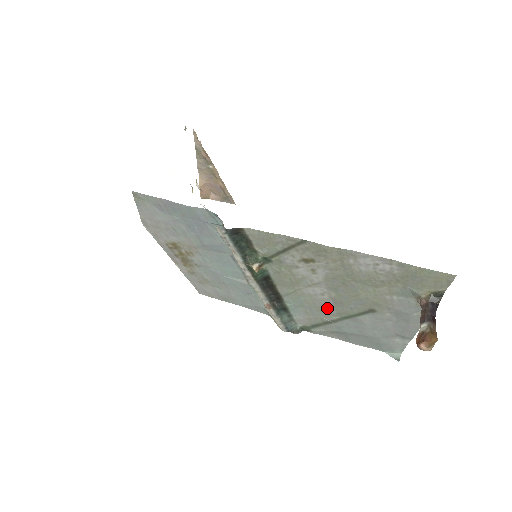
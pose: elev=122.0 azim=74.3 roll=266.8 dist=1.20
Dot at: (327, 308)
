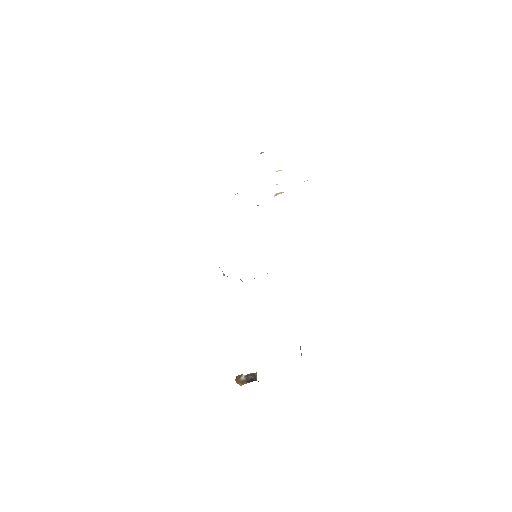
Dot at: occluded
